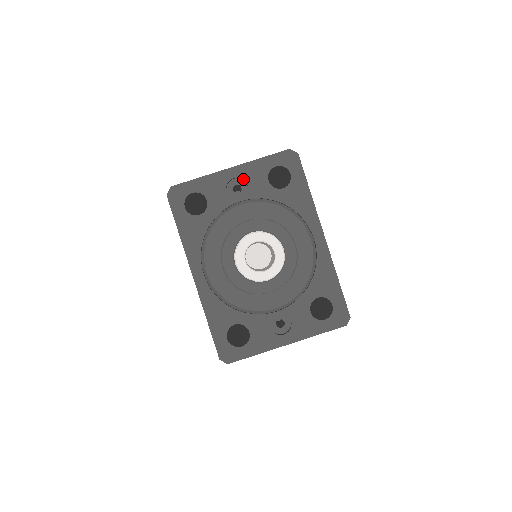
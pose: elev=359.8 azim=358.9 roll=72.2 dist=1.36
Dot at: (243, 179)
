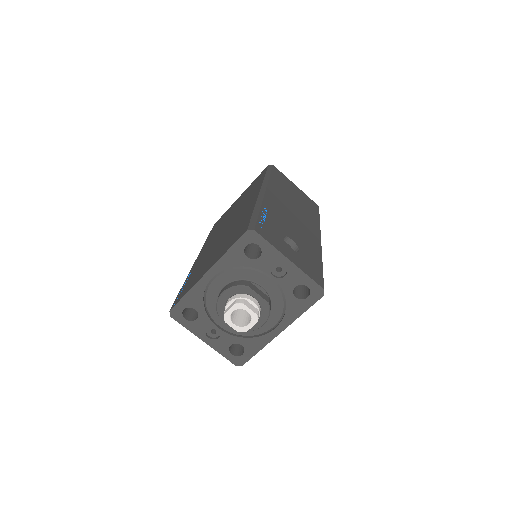
Dot at: (287, 271)
